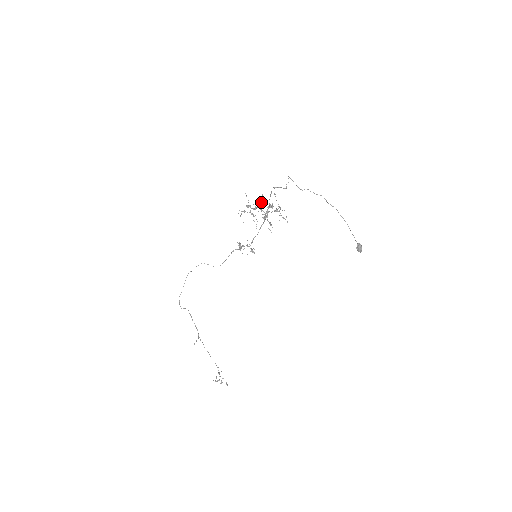
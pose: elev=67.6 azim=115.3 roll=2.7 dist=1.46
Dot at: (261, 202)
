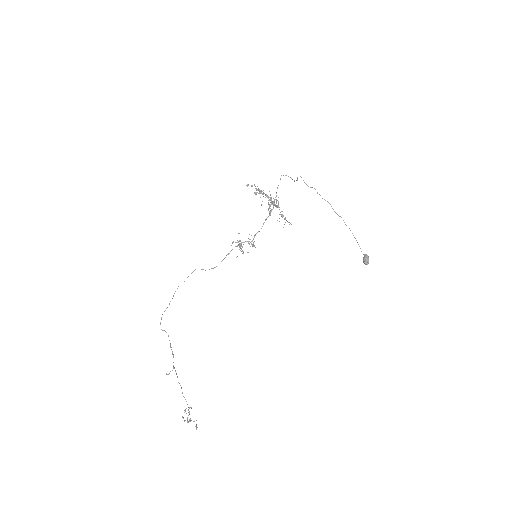
Dot at: occluded
